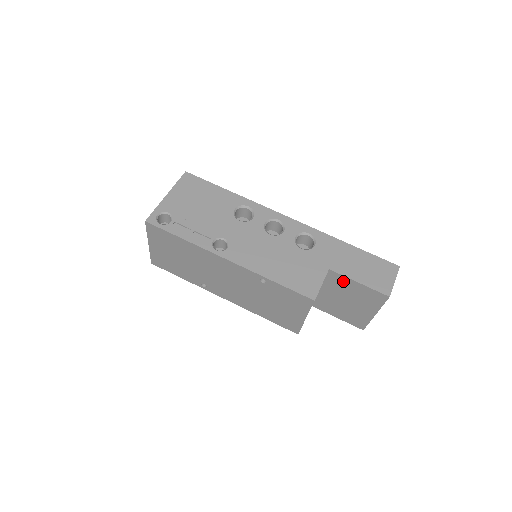
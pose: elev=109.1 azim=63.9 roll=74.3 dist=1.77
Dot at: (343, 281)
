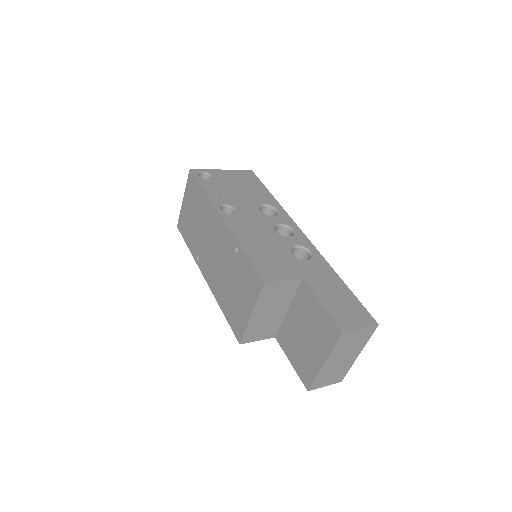
Dot at: (310, 299)
